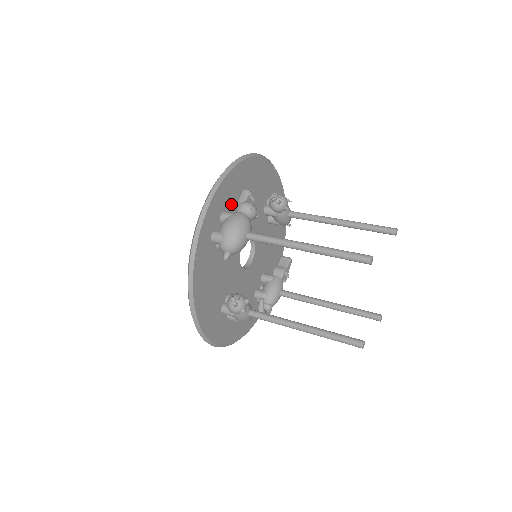
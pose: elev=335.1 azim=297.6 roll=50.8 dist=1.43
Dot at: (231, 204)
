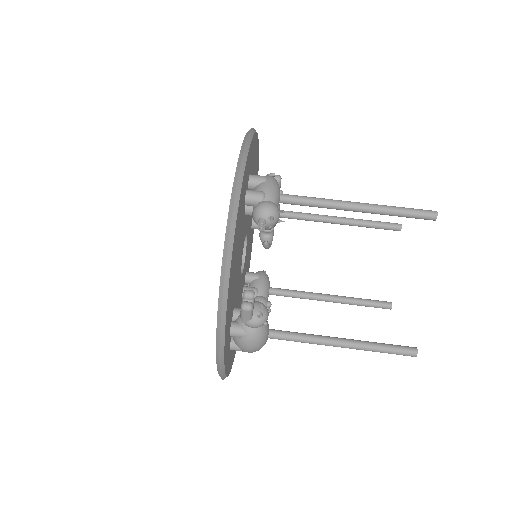
Dot at: (231, 313)
